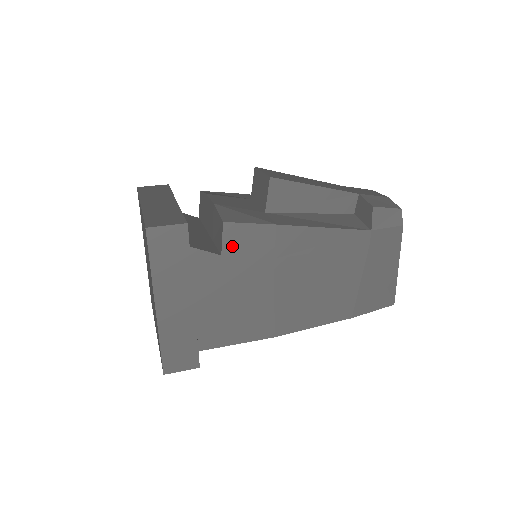
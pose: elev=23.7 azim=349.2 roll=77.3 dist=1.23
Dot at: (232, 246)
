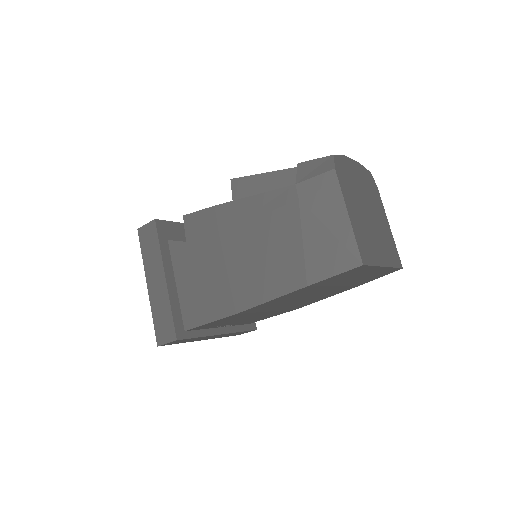
Dot at: (191, 233)
